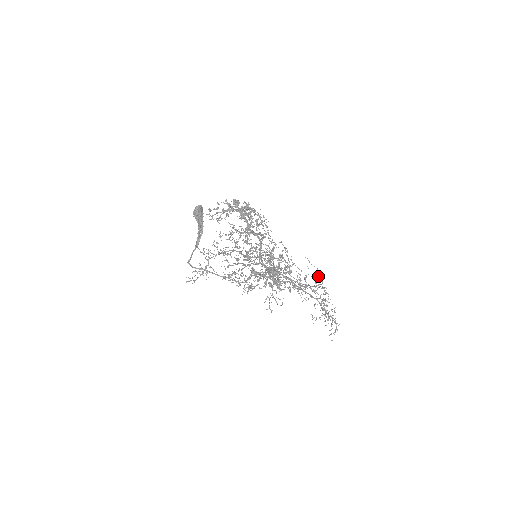
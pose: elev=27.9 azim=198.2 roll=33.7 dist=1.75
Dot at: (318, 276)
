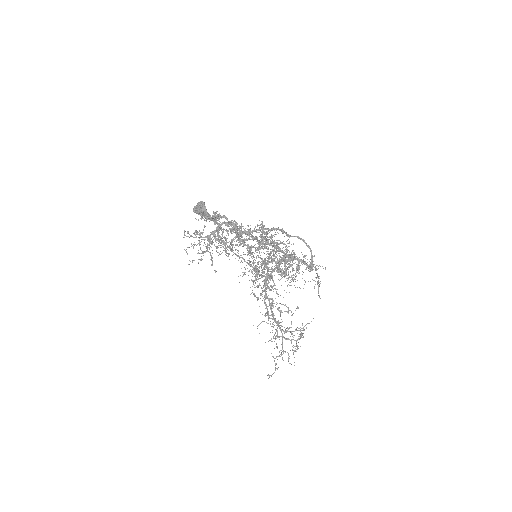
Dot at: (268, 323)
